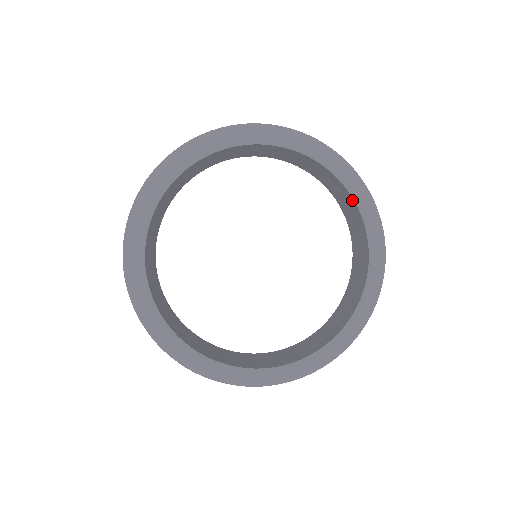
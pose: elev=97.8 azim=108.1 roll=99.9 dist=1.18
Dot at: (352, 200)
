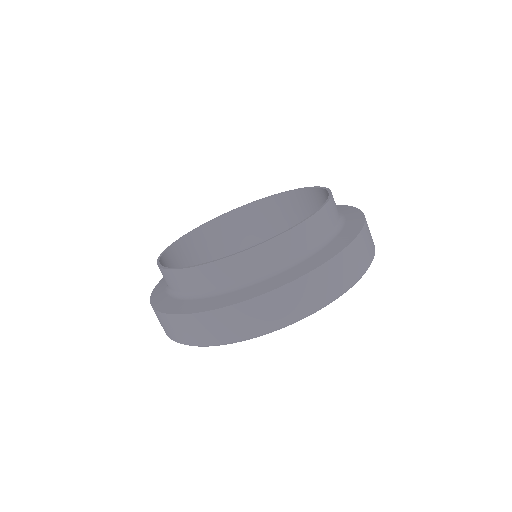
Dot at: (306, 191)
